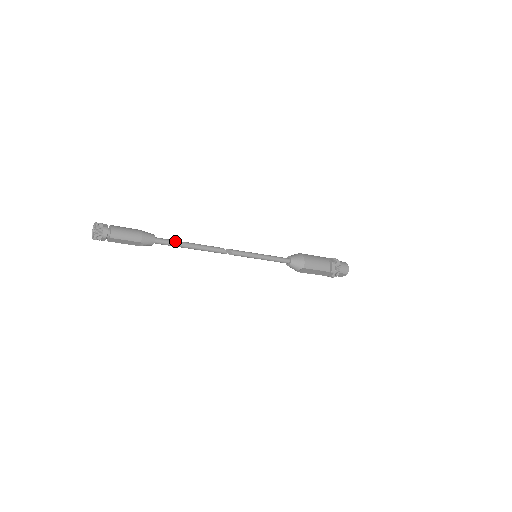
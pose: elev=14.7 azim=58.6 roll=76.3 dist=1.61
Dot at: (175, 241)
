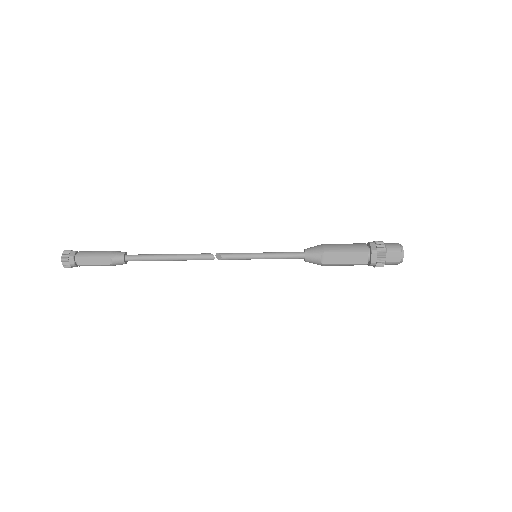
Dot at: (150, 254)
